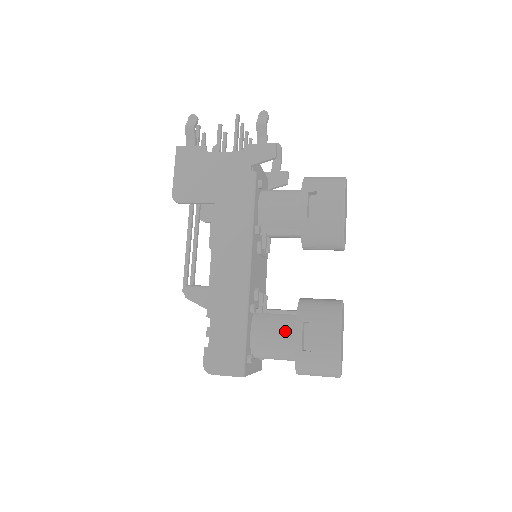
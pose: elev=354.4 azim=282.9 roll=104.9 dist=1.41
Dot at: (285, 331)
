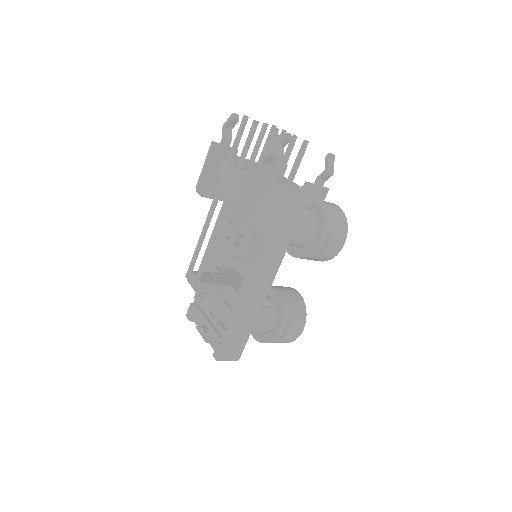
Dot at: (268, 322)
